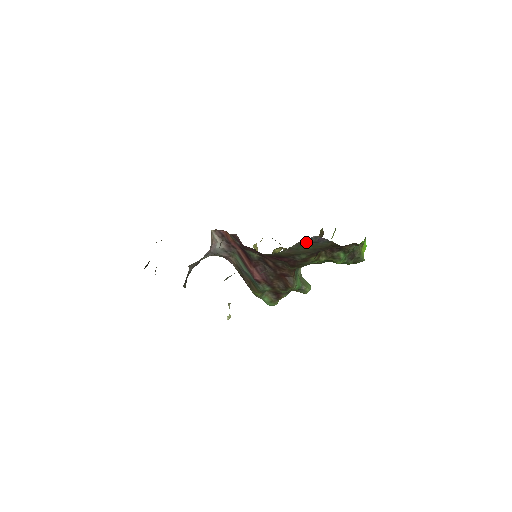
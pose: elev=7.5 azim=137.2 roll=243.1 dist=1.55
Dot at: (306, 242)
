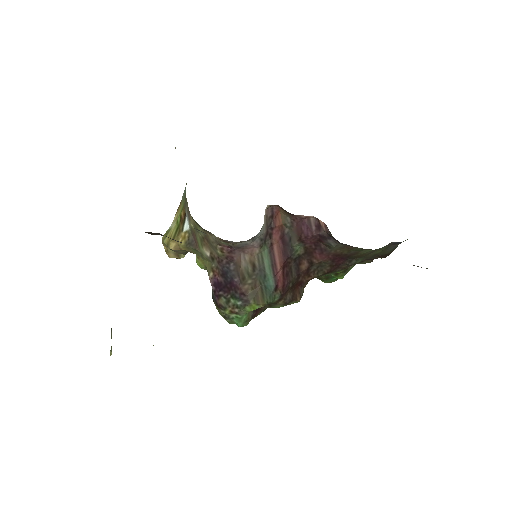
Dot at: (392, 244)
